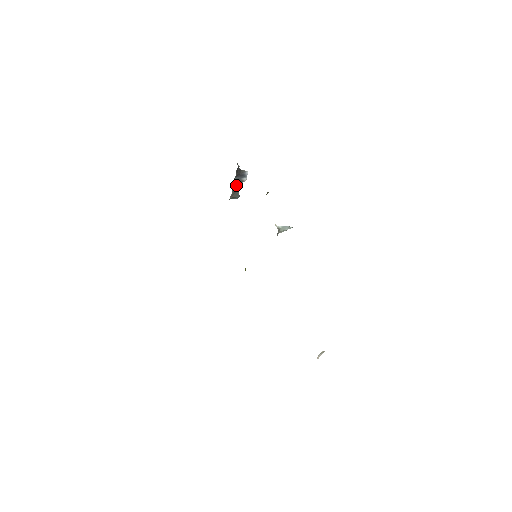
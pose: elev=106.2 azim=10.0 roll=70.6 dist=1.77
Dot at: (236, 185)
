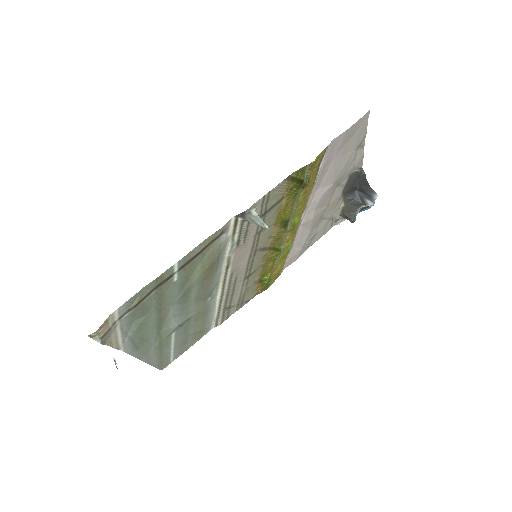
Dot at: (354, 201)
